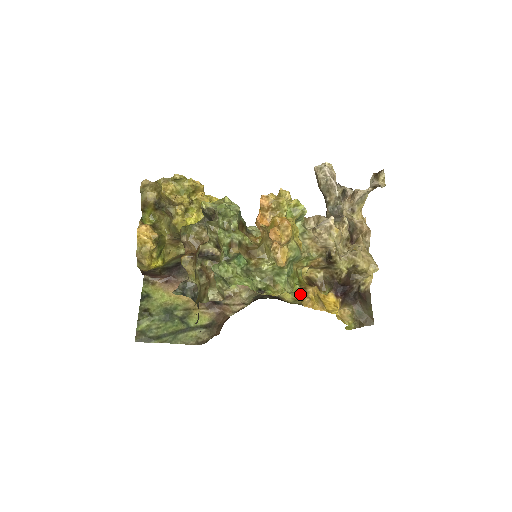
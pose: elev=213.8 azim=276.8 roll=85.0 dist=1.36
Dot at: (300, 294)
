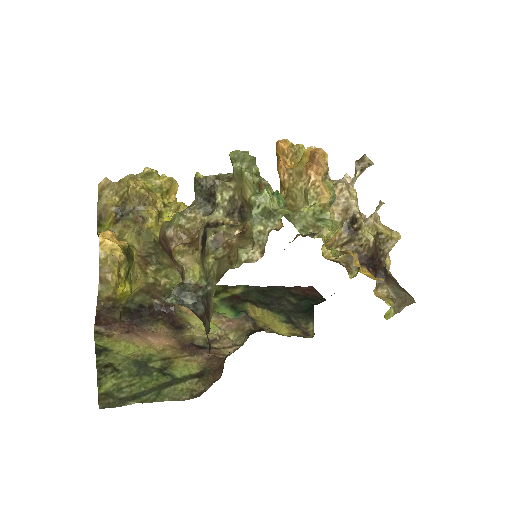
Dot at: (342, 254)
